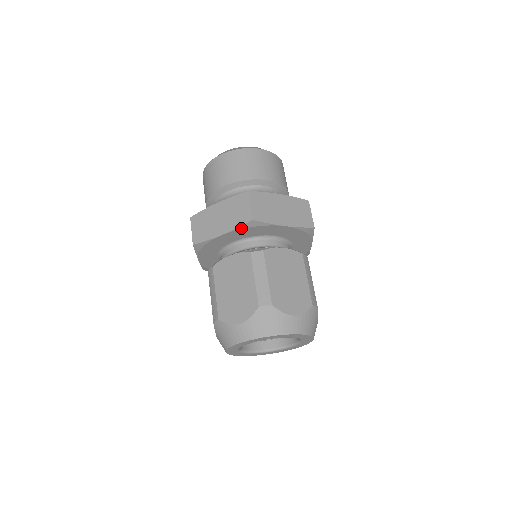
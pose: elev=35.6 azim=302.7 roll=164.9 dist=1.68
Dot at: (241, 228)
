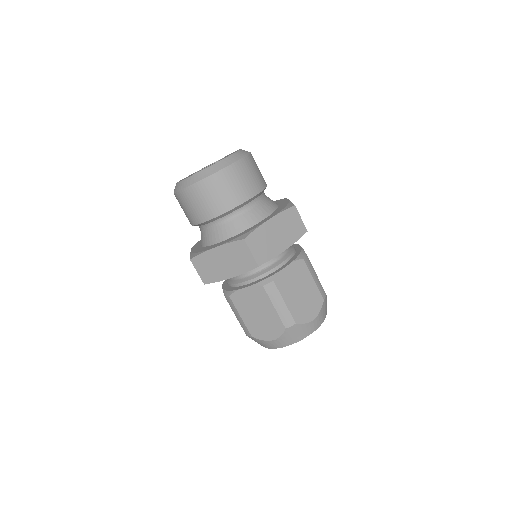
Dot at: occluded
